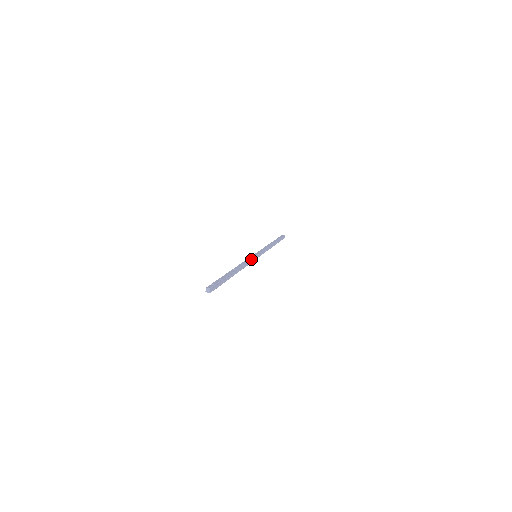
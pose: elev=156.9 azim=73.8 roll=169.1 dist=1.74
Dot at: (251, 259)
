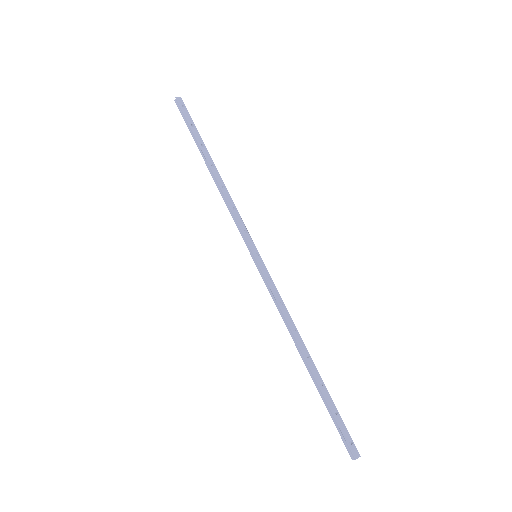
Dot at: occluded
